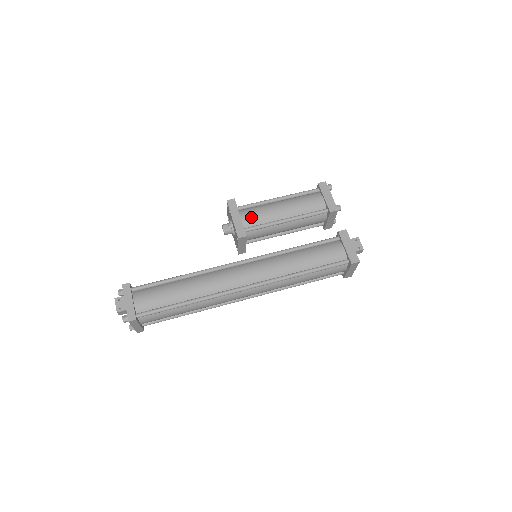
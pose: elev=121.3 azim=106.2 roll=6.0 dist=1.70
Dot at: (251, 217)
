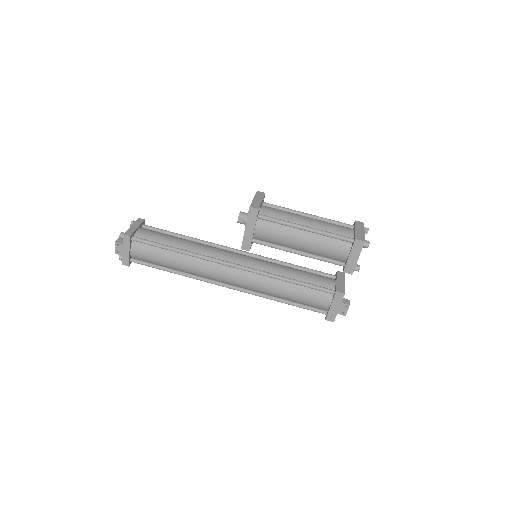
Dot at: (265, 234)
